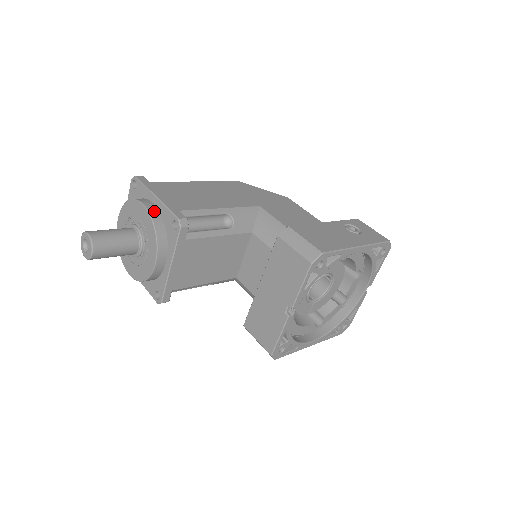
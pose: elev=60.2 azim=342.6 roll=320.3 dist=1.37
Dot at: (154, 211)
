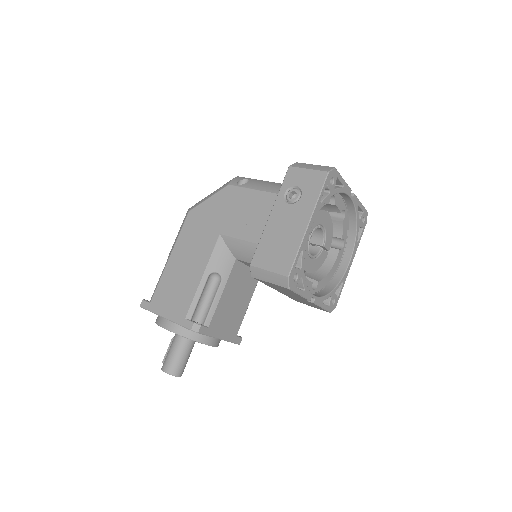
Dot at: (174, 327)
